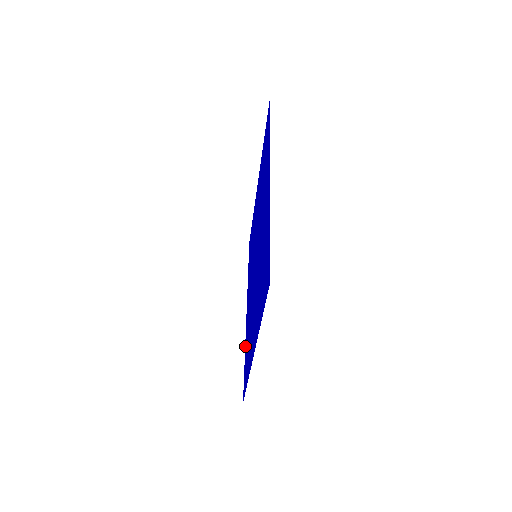
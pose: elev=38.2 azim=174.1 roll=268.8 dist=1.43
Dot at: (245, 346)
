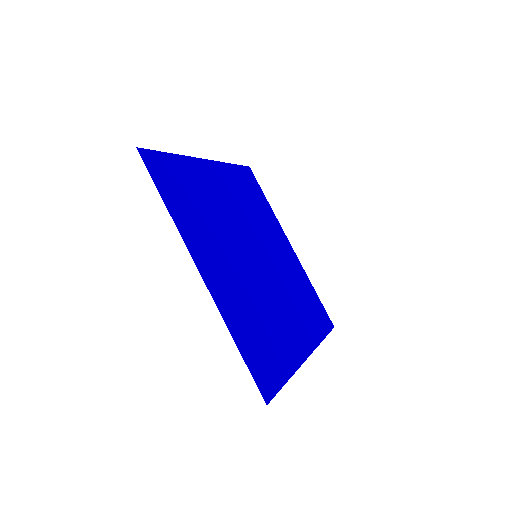
Dot at: (290, 369)
